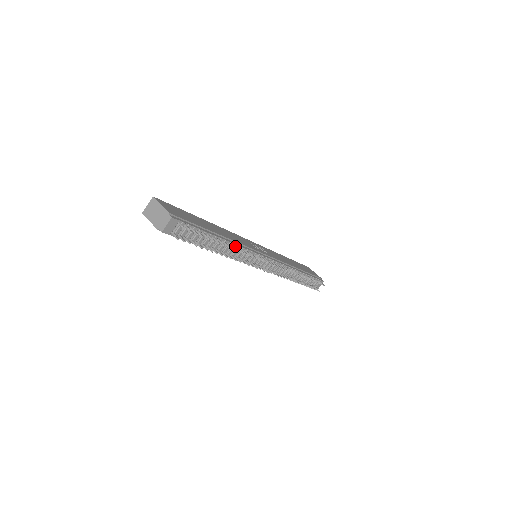
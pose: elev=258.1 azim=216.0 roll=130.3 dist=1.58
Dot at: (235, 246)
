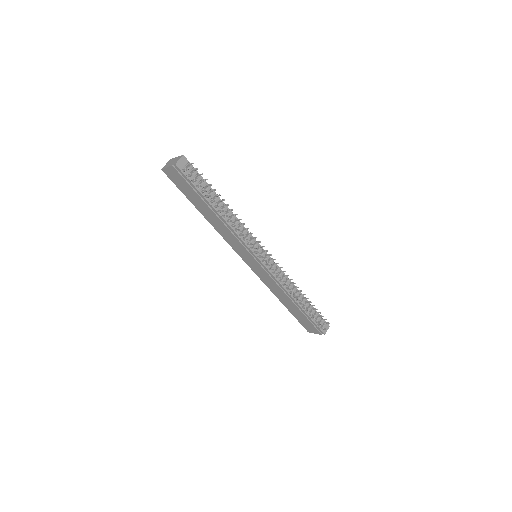
Dot at: (235, 218)
